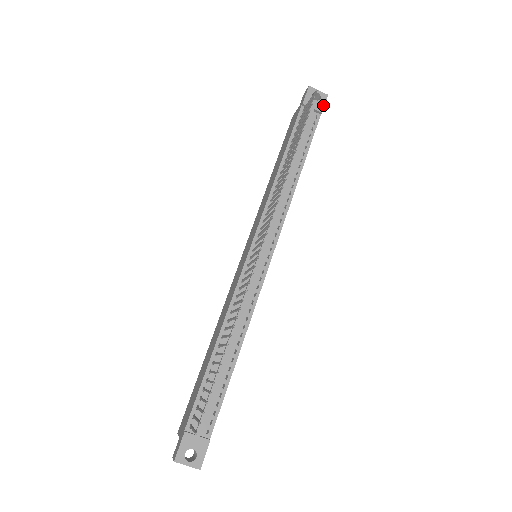
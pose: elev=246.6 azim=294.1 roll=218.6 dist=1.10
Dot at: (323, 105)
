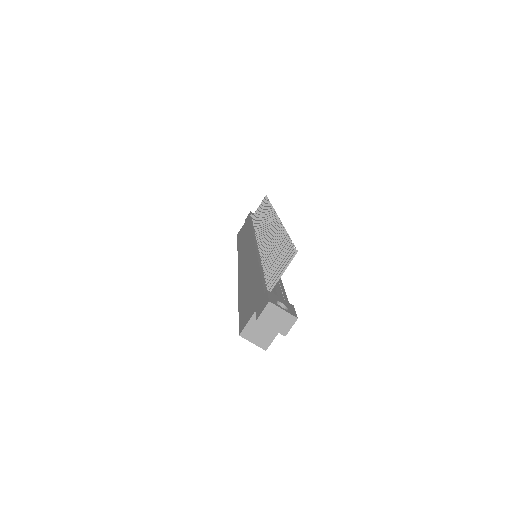
Dot at: occluded
